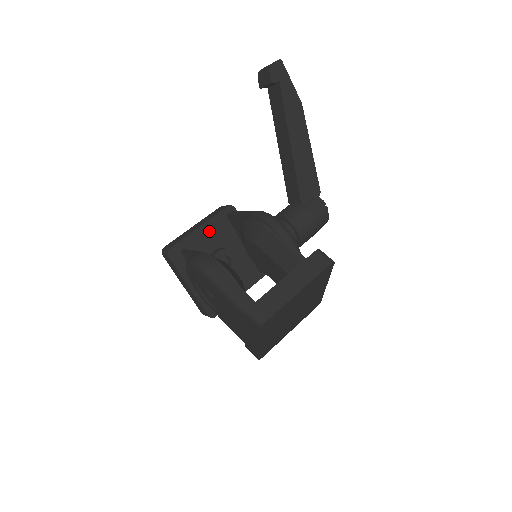
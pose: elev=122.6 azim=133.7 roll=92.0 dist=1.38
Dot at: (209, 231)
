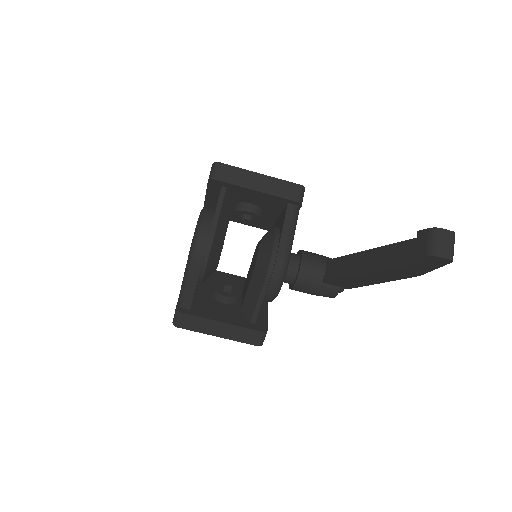
Dot at: (261, 196)
